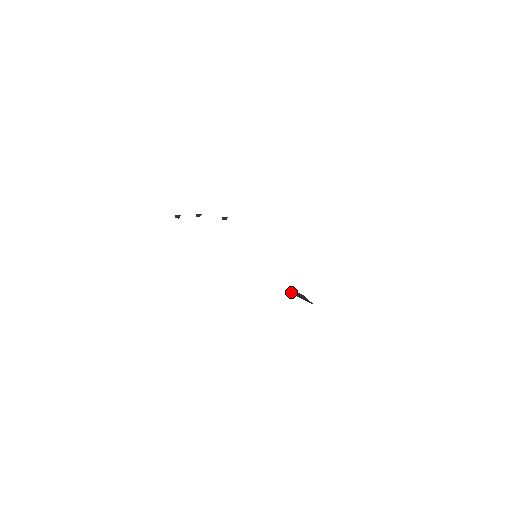
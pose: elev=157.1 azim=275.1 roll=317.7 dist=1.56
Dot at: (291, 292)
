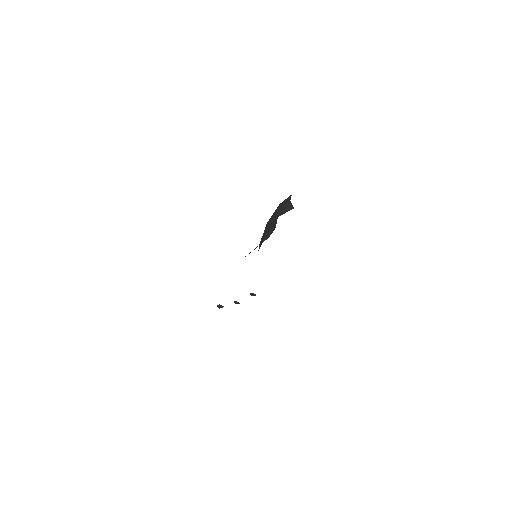
Dot at: occluded
